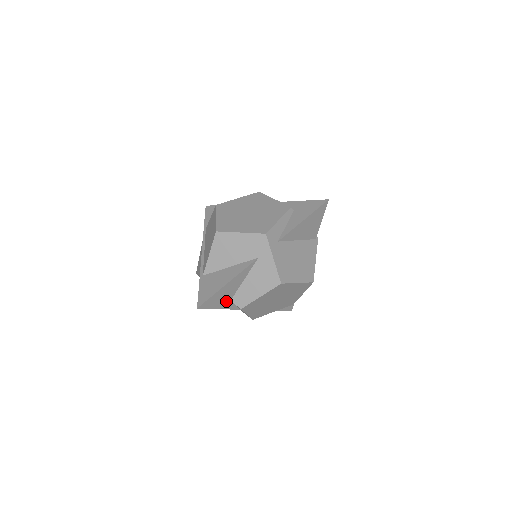
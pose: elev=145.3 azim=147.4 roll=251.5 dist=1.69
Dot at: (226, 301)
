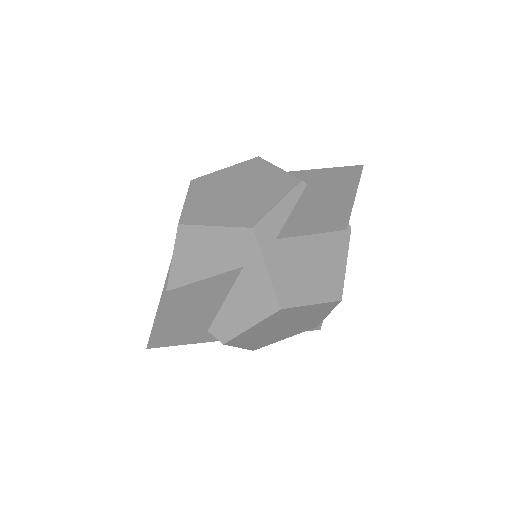
Dot at: (200, 332)
